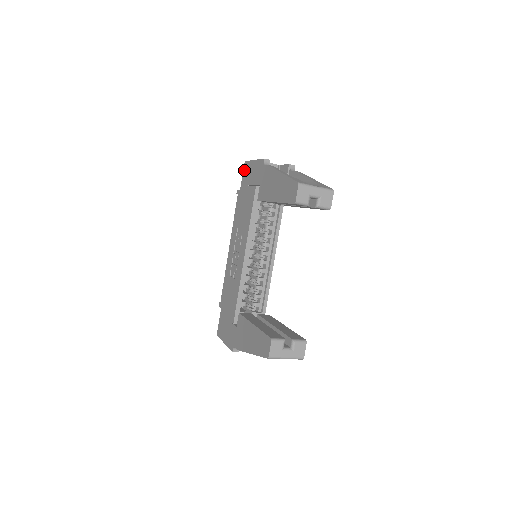
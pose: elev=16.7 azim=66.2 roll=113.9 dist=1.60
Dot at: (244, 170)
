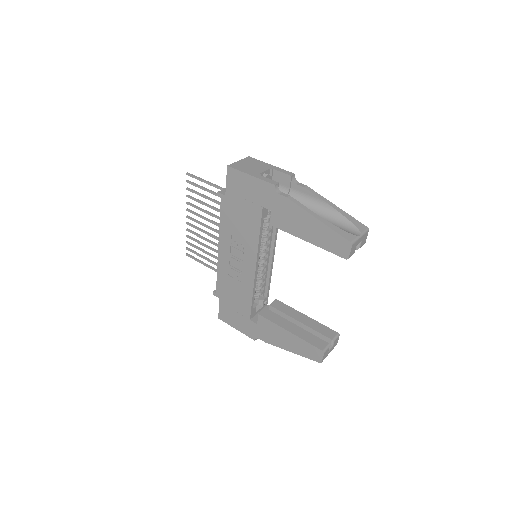
Dot at: (229, 177)
